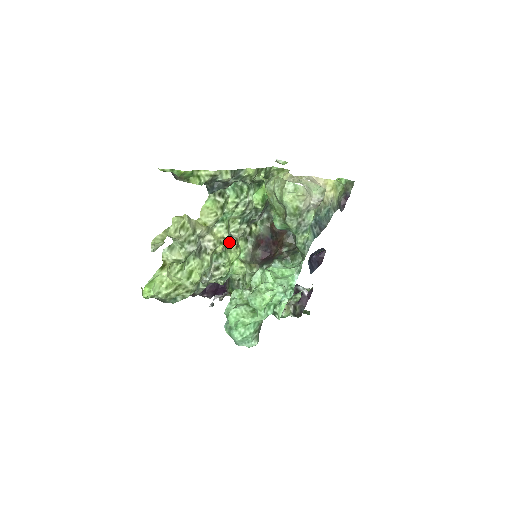
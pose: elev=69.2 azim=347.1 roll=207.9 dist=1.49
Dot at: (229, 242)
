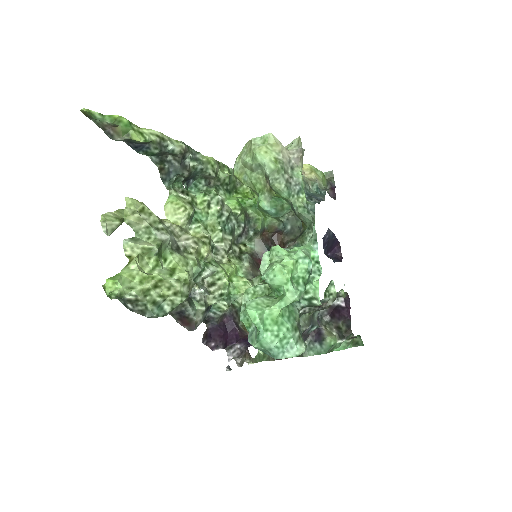
Dot at: (217, 260)
